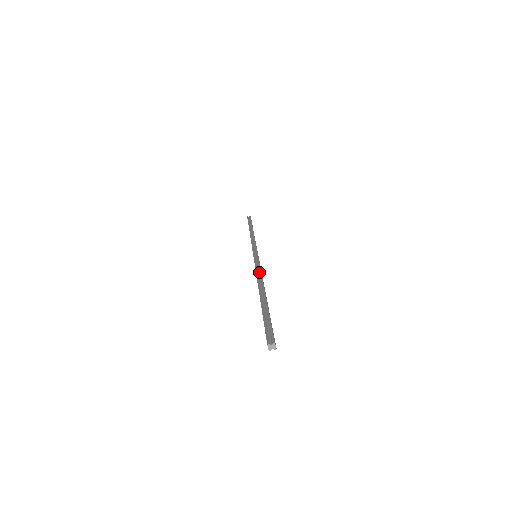
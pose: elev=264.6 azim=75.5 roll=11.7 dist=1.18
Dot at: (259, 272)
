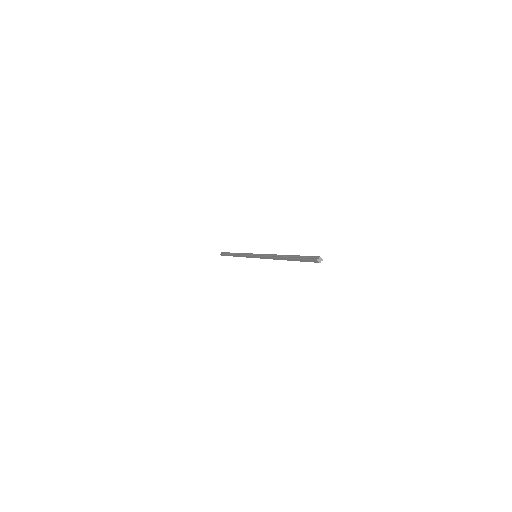
Dot at: (270, 255)
